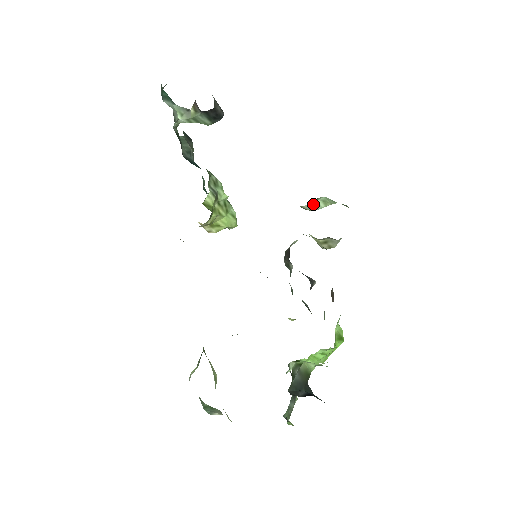
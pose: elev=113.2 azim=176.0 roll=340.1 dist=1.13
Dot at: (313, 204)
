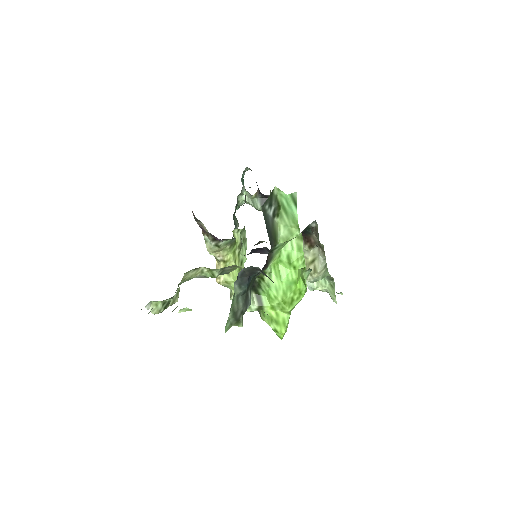
Dot at: occluded
